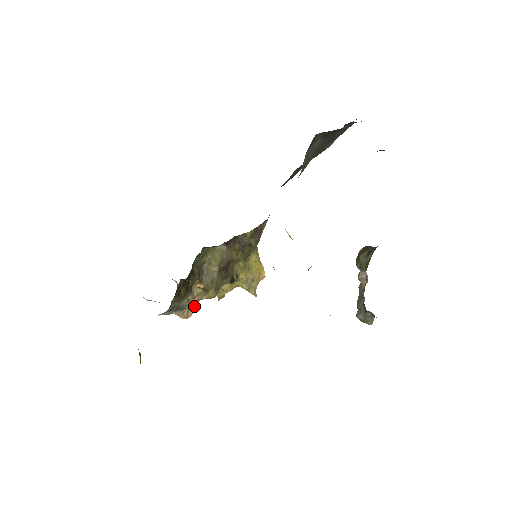
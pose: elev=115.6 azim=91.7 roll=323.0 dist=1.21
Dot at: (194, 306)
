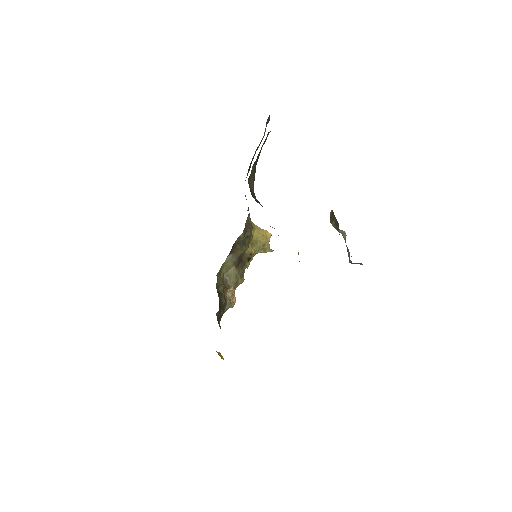
Dot at: (234, 296)
